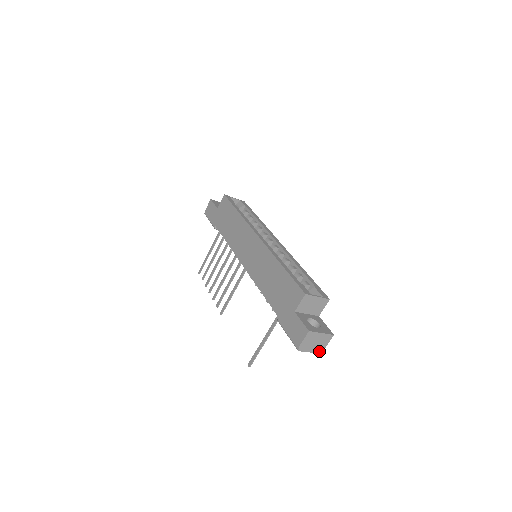
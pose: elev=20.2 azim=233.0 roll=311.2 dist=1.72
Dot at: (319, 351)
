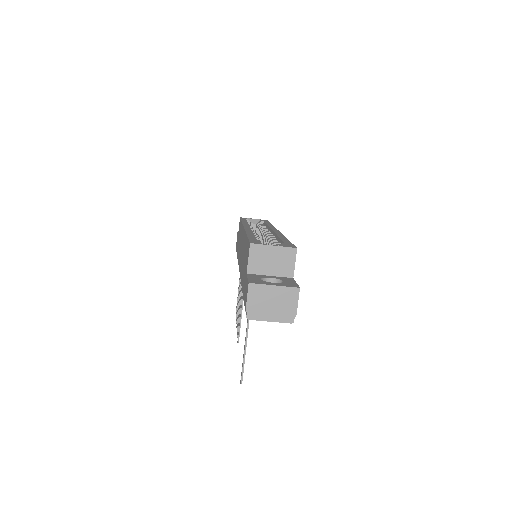
Dot at: (288, 319)
